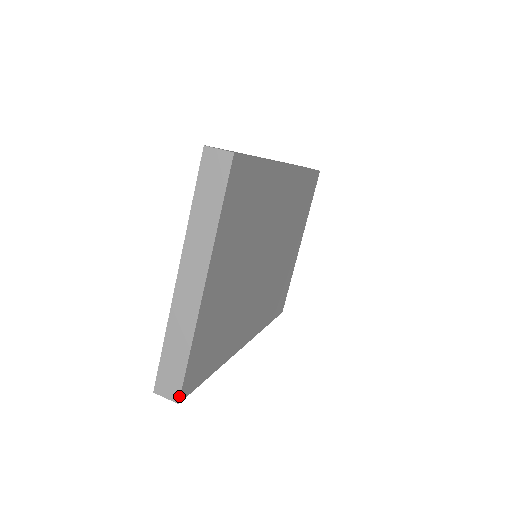
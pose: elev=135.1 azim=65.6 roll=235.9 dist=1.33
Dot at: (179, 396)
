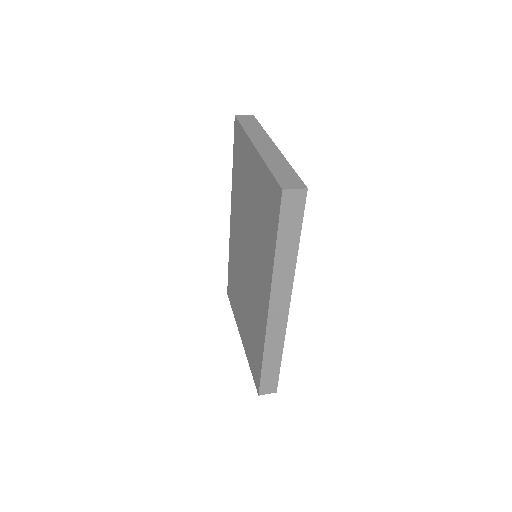
Dot at: (304, 185)
